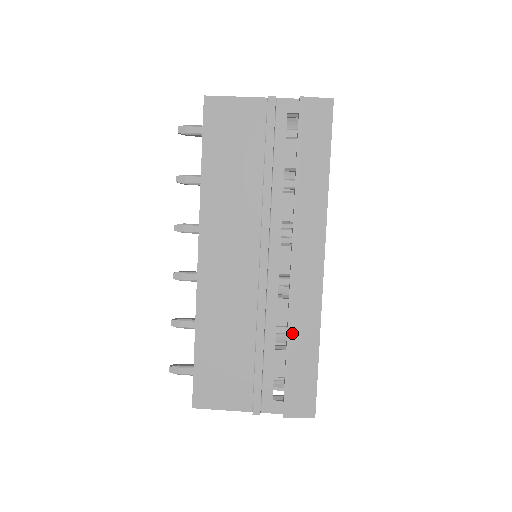
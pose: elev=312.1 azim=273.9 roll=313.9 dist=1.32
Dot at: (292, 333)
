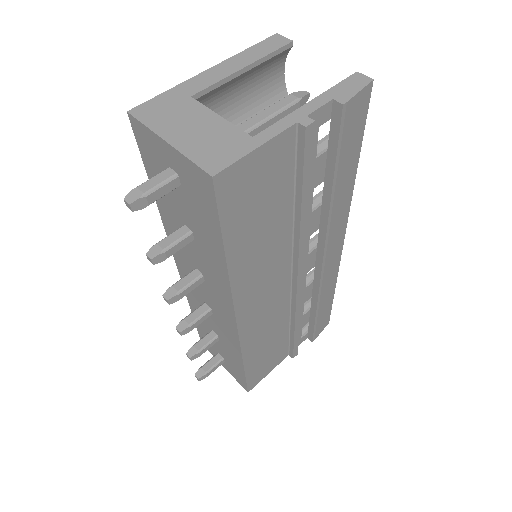
Dot at: (320, 301)
